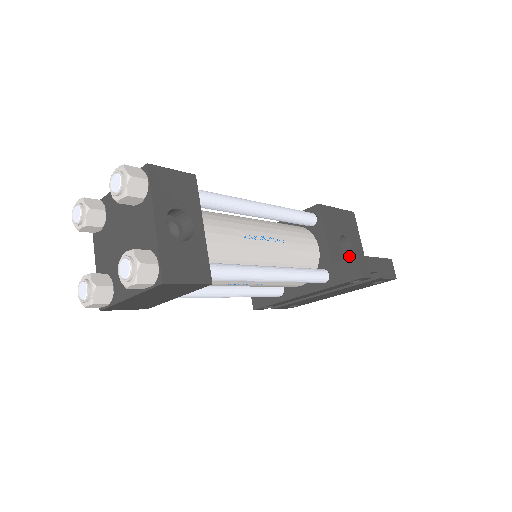
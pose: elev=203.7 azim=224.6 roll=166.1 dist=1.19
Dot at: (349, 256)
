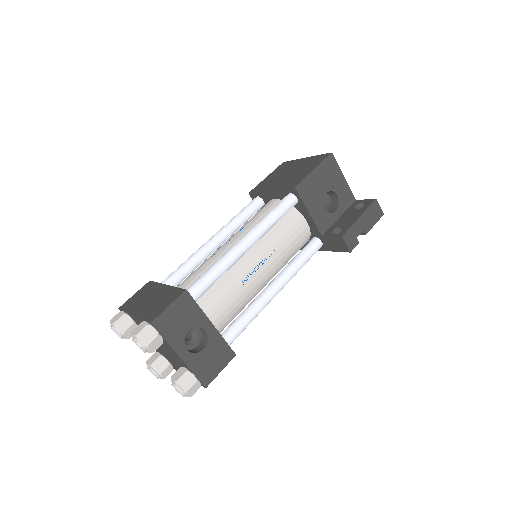
Dot at: (336, 206)
